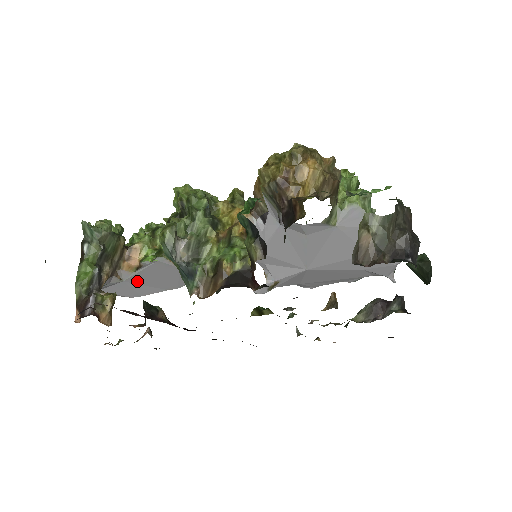
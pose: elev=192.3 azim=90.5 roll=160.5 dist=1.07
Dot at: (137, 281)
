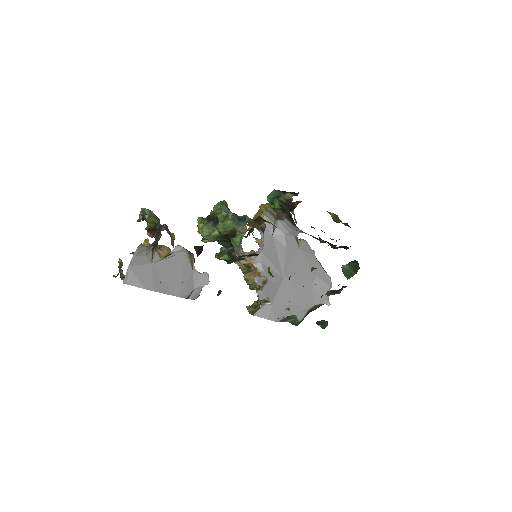
Dot at: (160, 270)
